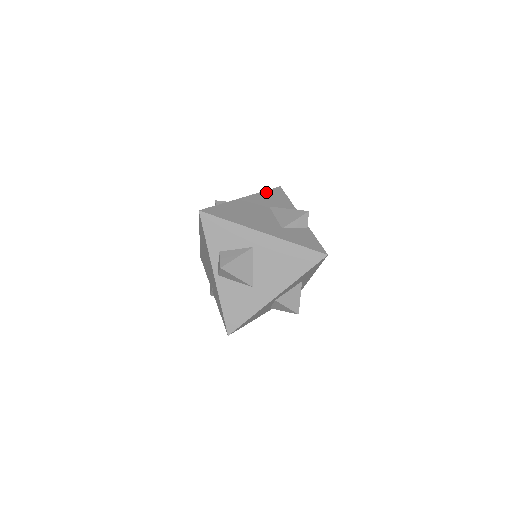
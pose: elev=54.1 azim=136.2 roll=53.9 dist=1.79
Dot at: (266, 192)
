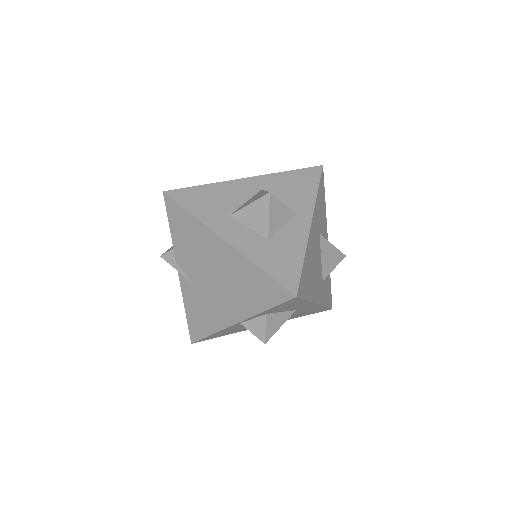
Dot at: (319, 193)
